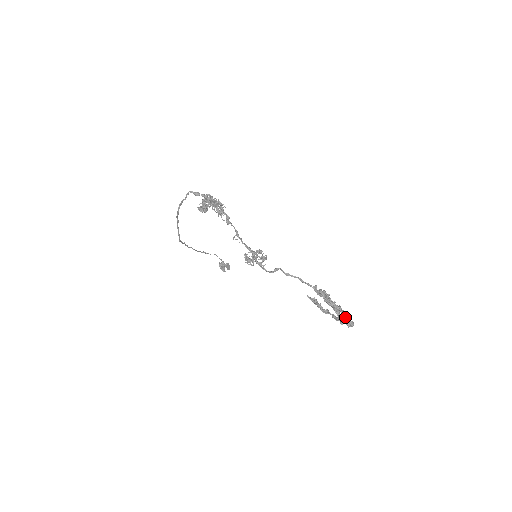
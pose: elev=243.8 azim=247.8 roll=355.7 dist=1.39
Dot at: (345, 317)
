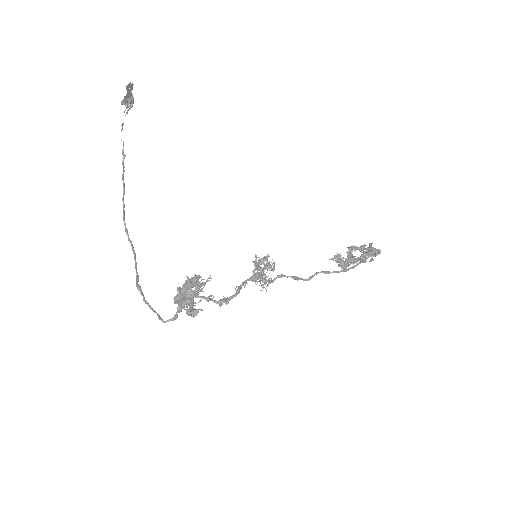
Dot at: (373, 260)
